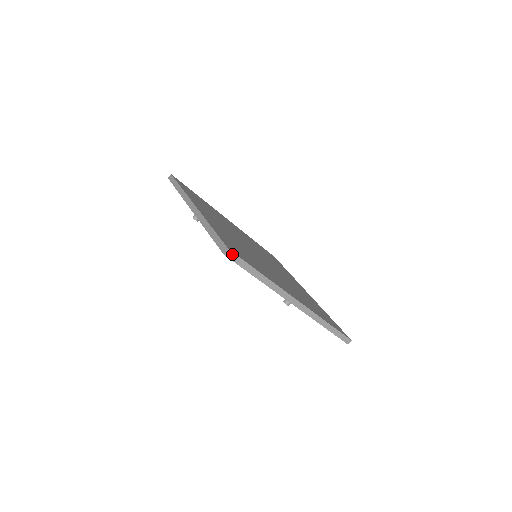
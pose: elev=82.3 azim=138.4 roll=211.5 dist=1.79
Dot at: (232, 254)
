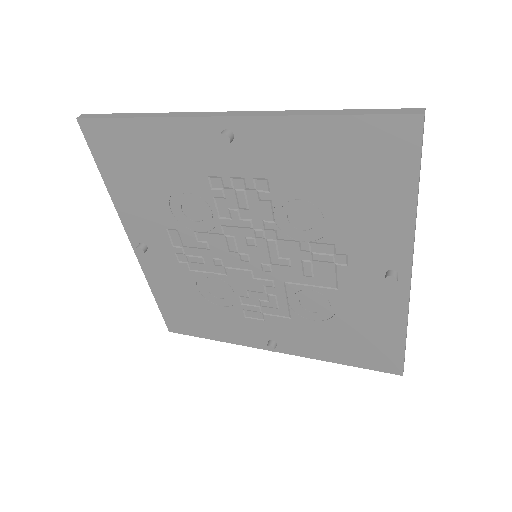
Dot at: occluded
